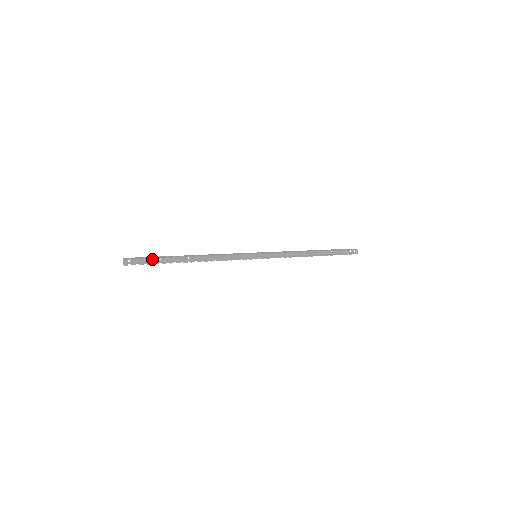
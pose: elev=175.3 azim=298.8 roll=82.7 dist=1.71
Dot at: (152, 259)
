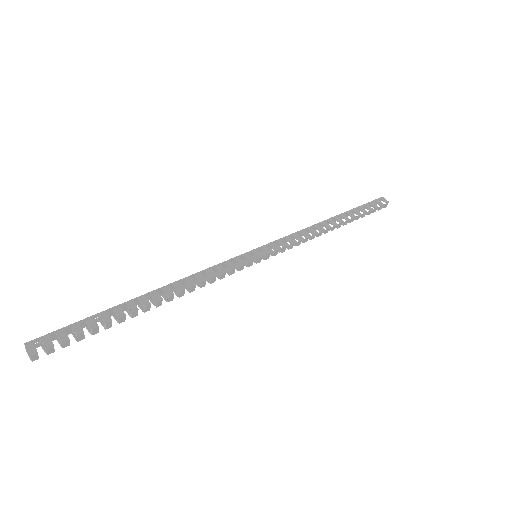
Dot at: (83, 323)
